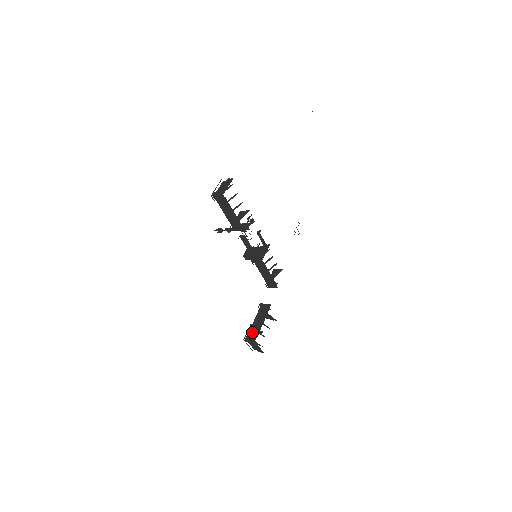
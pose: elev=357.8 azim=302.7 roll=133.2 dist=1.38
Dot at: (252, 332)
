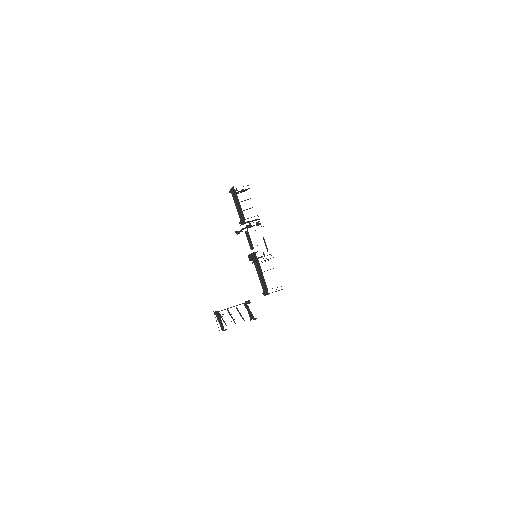
Dot at: occluded
